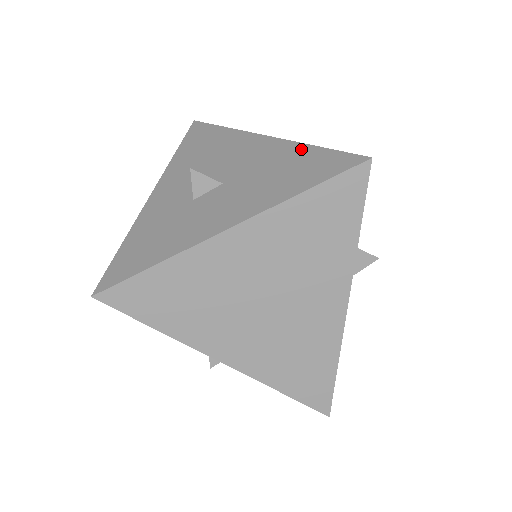
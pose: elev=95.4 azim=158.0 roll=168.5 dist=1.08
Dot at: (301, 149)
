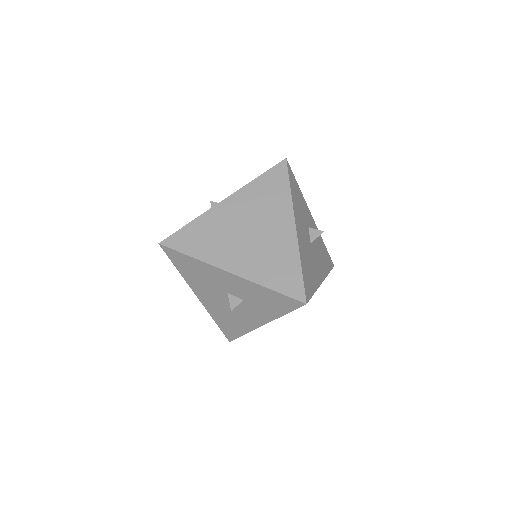
Dot at: occluded
